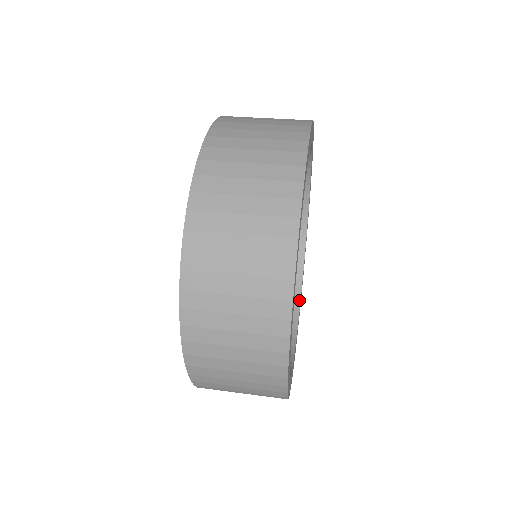
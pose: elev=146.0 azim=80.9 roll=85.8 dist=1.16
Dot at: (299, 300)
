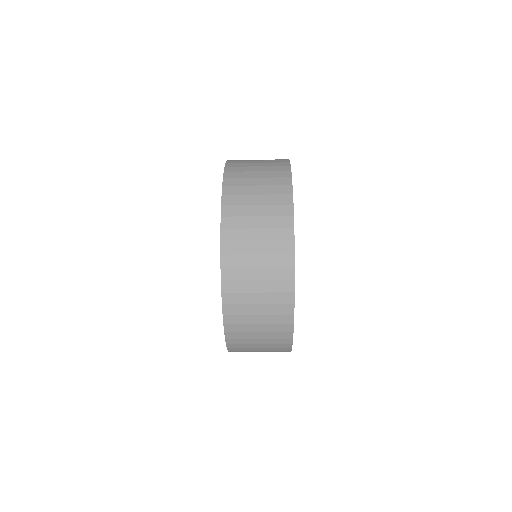
Dot at: occluded
